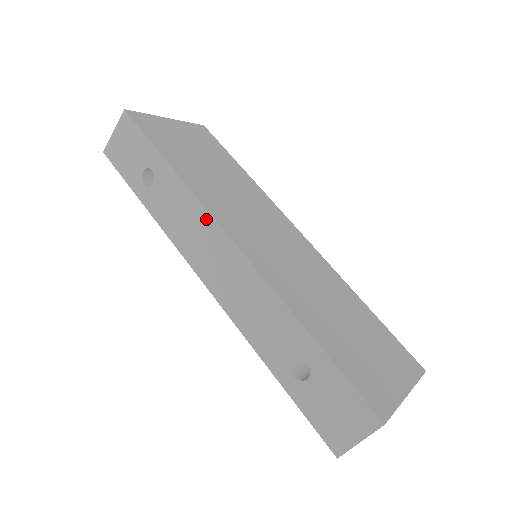
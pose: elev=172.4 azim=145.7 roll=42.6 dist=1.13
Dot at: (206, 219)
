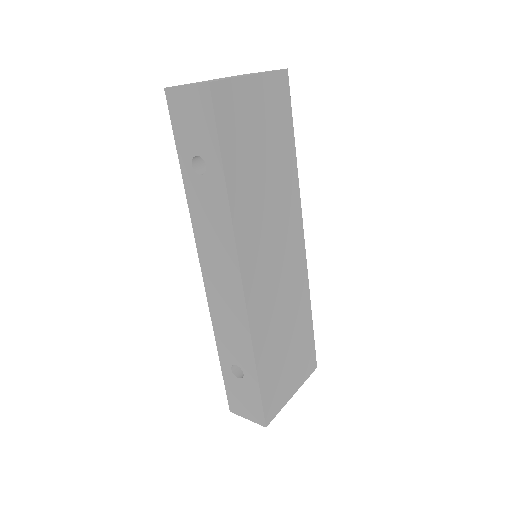
Dot at: (231, 249)
